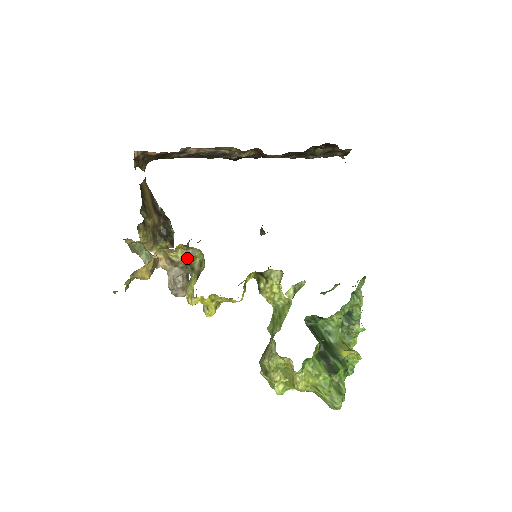
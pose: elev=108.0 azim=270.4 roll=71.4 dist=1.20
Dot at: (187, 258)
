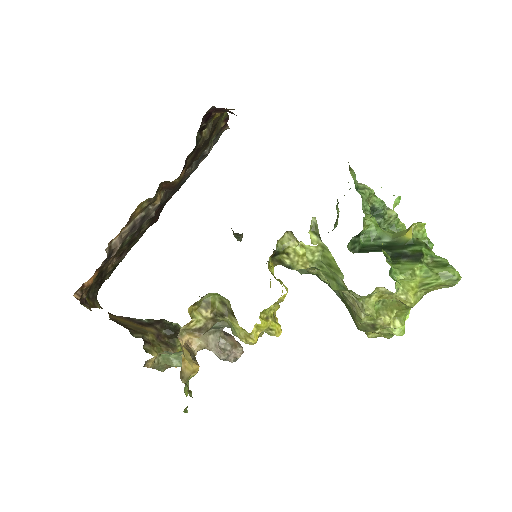
Dot at: (207, 312)
